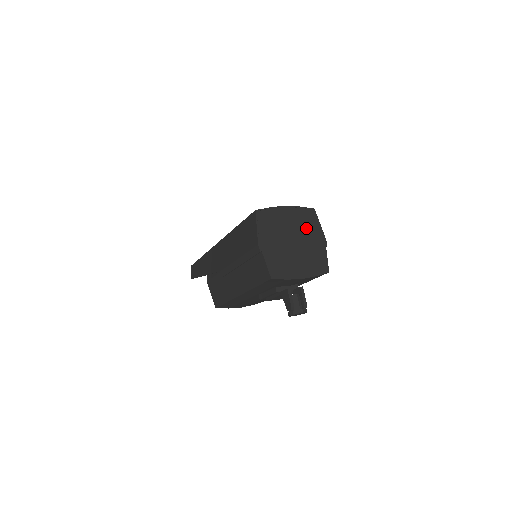
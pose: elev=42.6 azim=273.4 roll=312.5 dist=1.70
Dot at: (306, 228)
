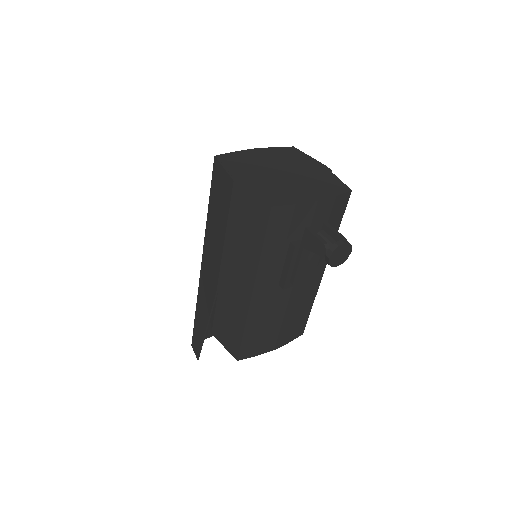
Dot at: (293, 161)
